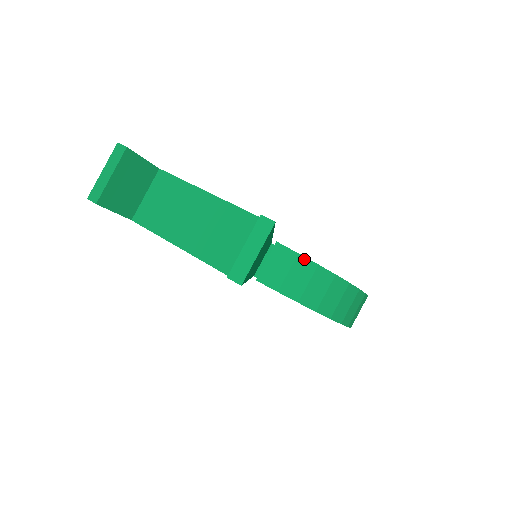
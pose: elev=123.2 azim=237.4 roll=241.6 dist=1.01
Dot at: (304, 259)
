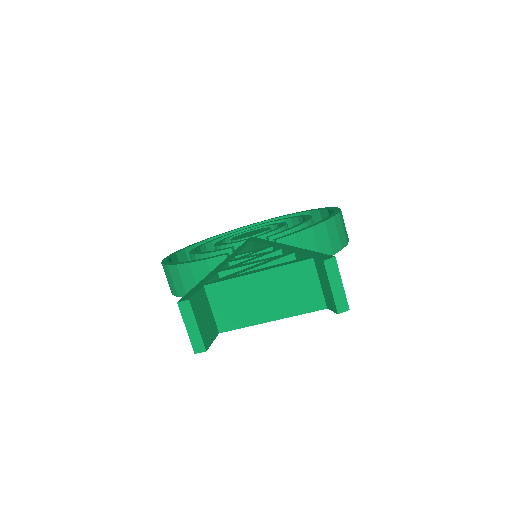
Dot at: (301, 233)
